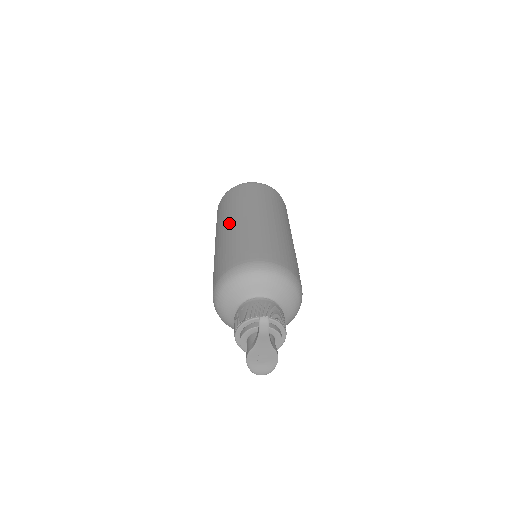
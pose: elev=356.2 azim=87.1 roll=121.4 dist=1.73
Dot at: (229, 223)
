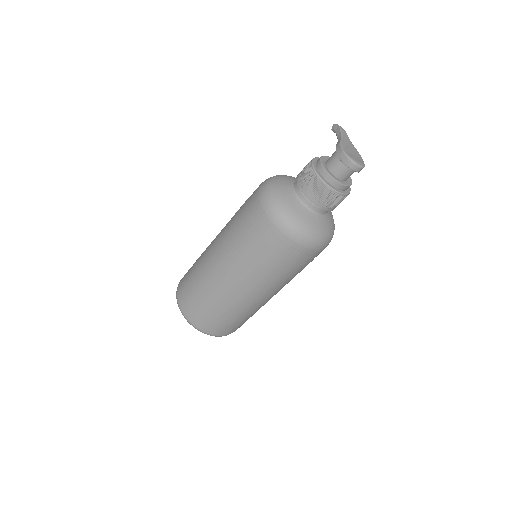
Dot at: occluded
